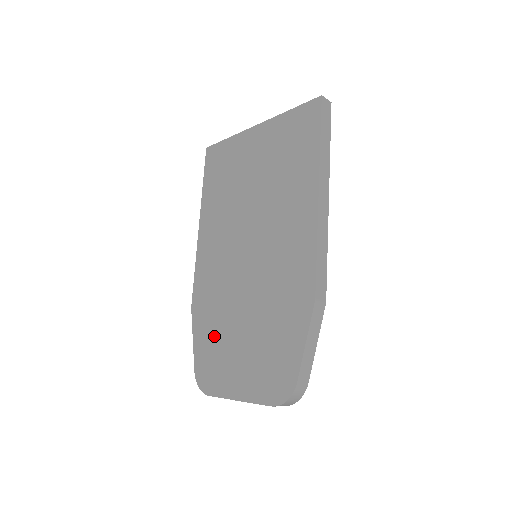
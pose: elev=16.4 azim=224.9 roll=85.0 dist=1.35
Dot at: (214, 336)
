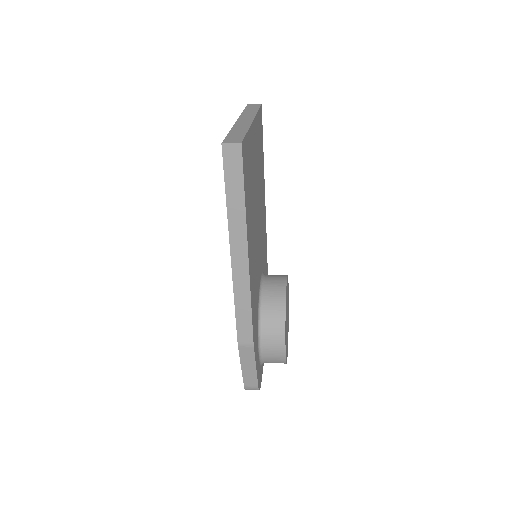
Dot at: occluded
